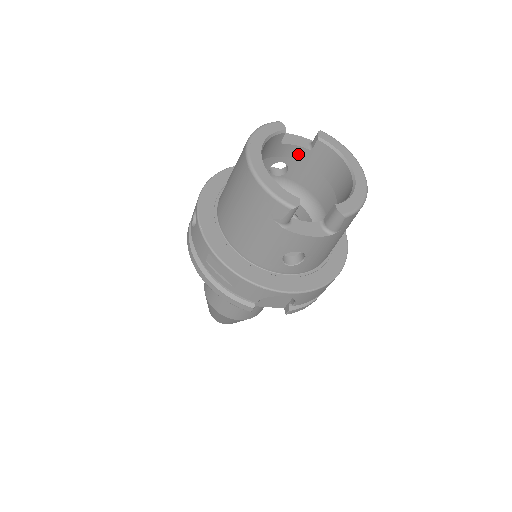
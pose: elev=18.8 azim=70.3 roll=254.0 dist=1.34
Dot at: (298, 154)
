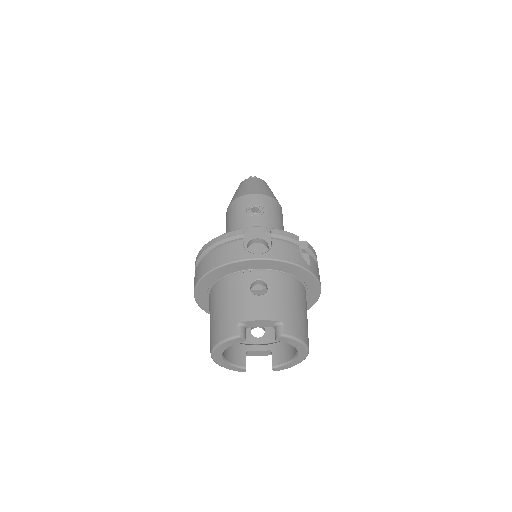
Dot at: occluded
